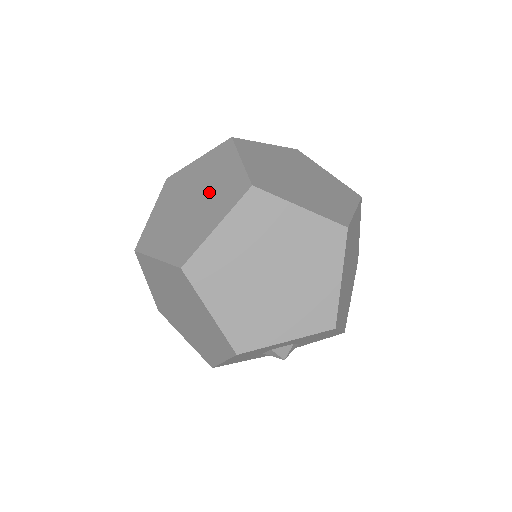
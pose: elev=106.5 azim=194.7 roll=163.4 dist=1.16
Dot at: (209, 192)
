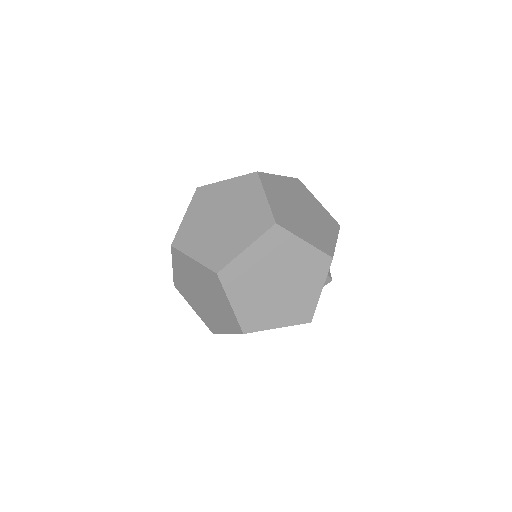
Dot at: (203, 286)
